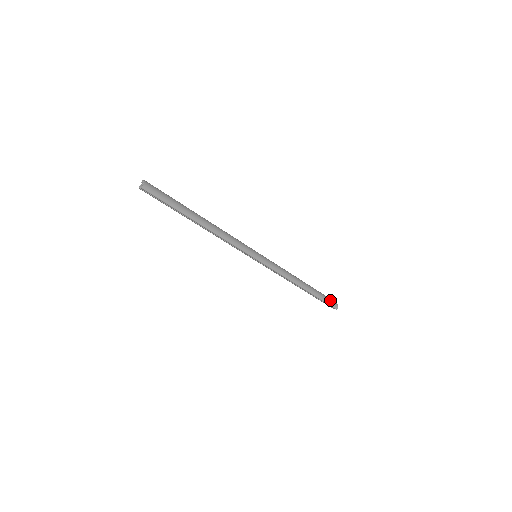
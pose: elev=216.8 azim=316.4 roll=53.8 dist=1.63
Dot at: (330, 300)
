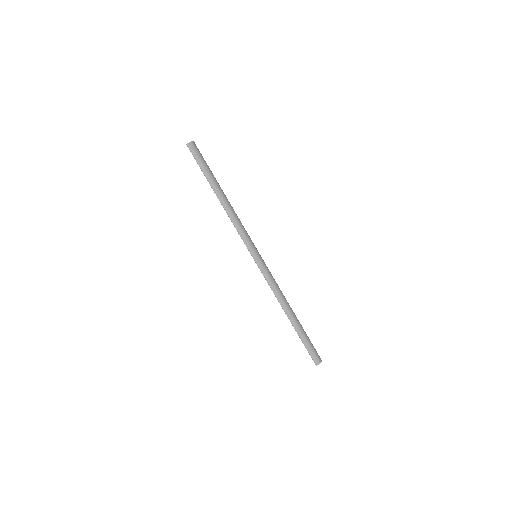
Dot at: (314, 351)
